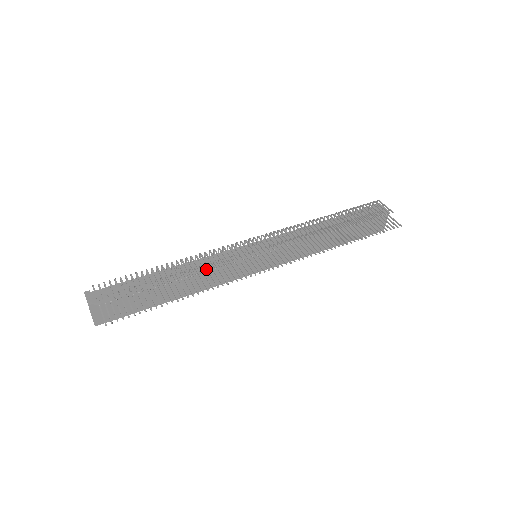
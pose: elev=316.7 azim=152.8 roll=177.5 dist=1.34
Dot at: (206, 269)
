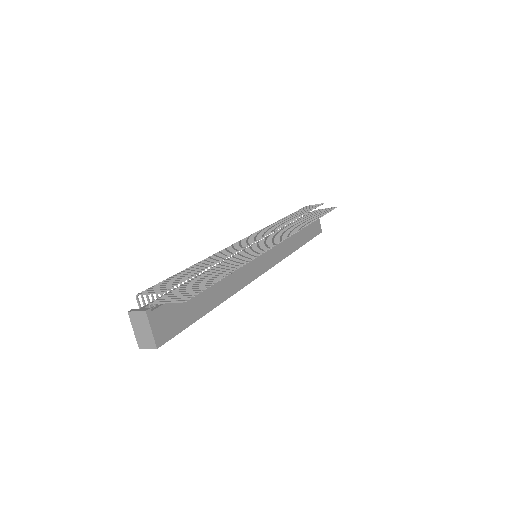
Dot at: (230, 260)
